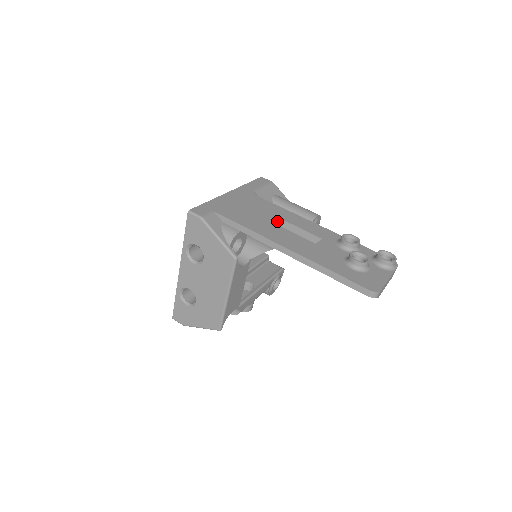
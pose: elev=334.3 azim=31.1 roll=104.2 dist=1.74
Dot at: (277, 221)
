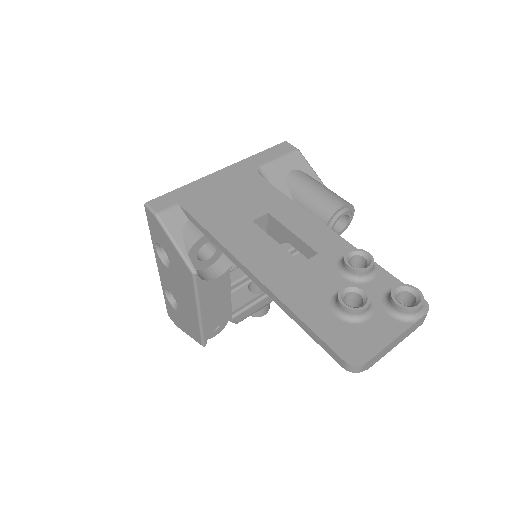
Dot at: (268, 218)
